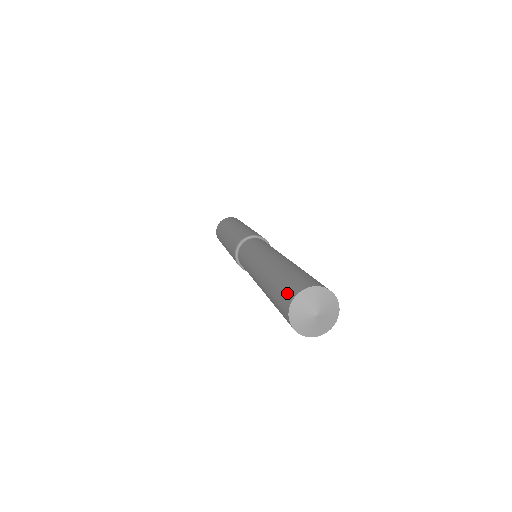
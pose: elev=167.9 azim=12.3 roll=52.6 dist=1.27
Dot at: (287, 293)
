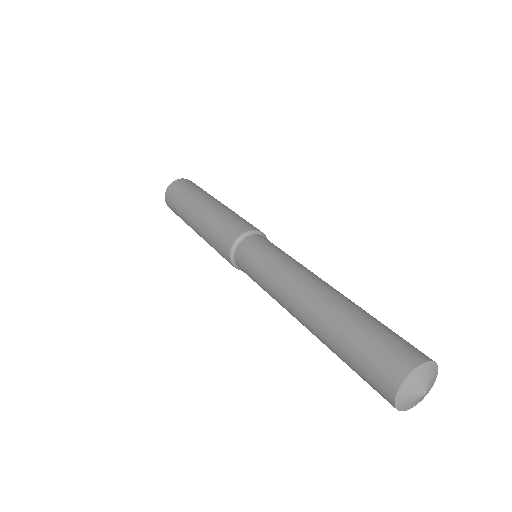
Dot at: (384, 370)
